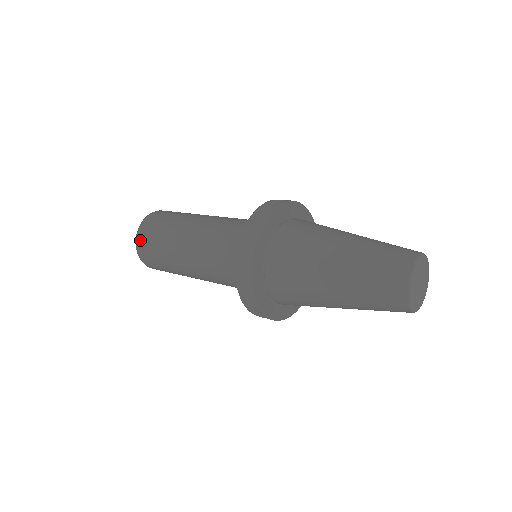
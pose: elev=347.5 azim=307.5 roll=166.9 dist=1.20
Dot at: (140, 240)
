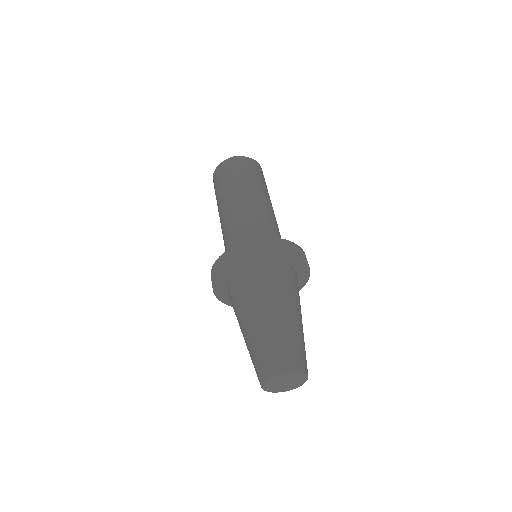
Dot at: (220, 168)
